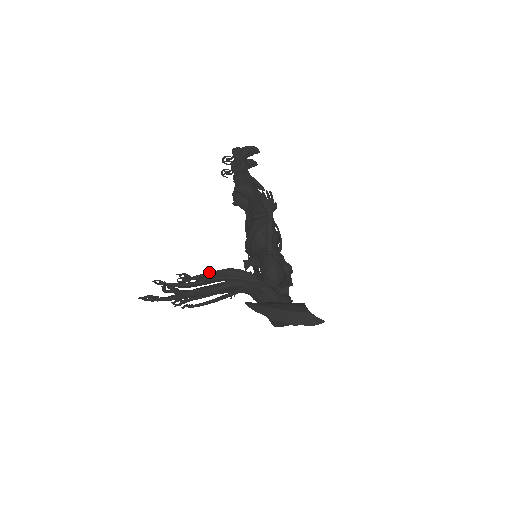
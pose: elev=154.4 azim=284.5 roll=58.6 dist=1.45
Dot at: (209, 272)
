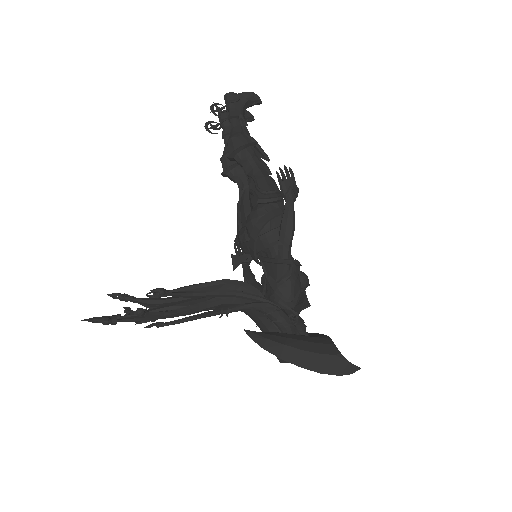
Dot at: (196, 284)
